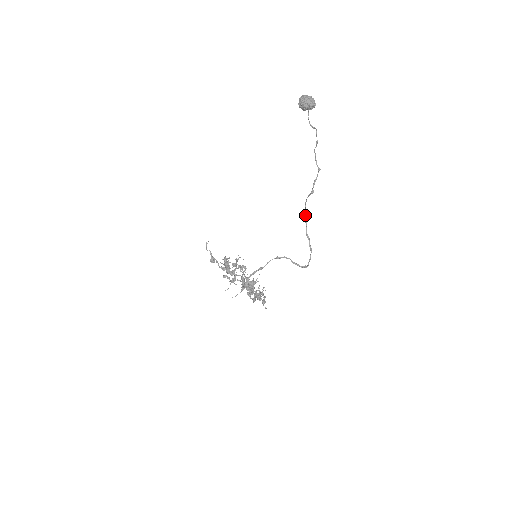
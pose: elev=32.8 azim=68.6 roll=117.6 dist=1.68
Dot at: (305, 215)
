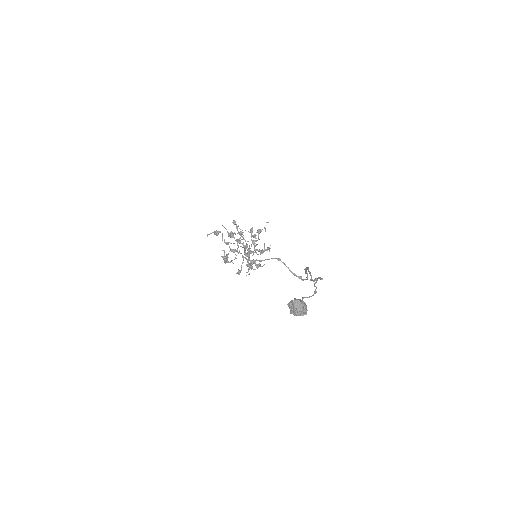
Dot at: (306, 269)
